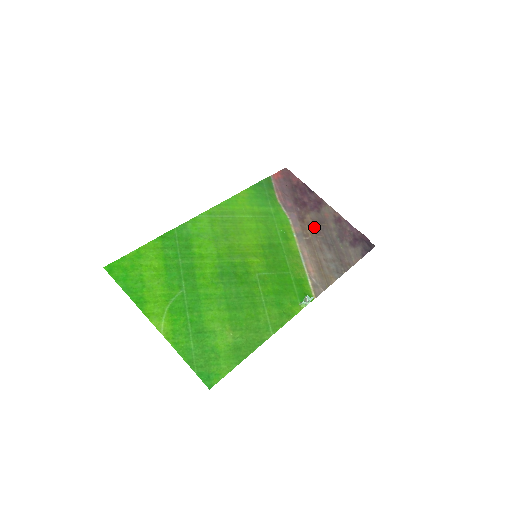
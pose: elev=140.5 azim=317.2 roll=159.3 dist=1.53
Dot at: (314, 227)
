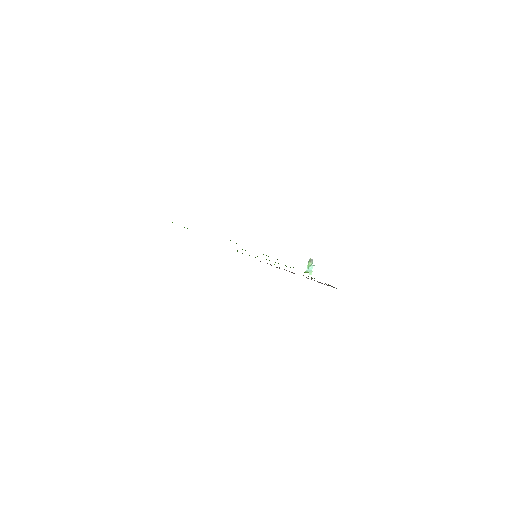
Dot at: occluded
